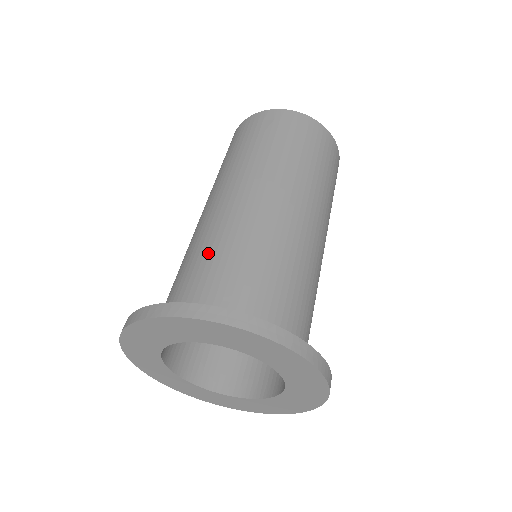
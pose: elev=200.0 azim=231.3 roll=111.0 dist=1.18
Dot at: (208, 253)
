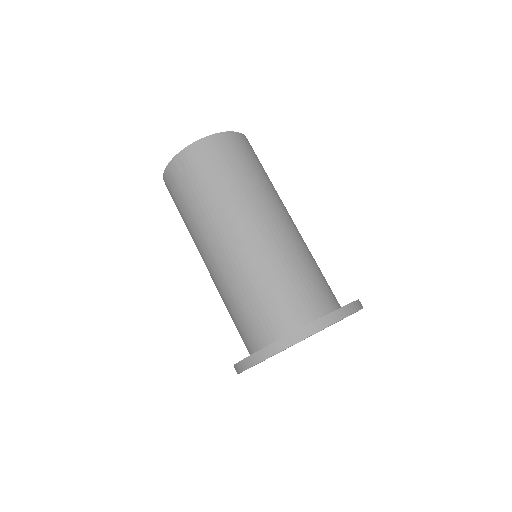
Dot at: (238, 300)
